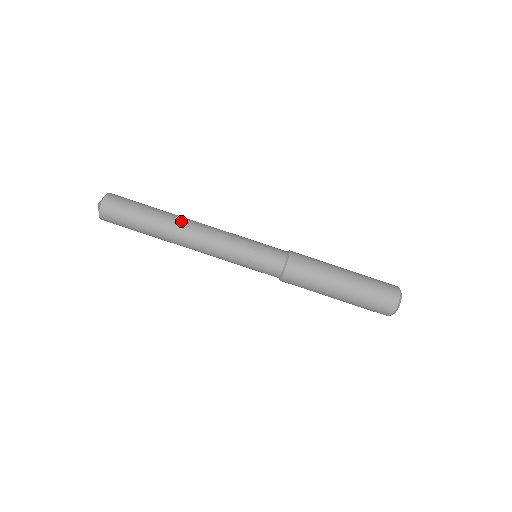
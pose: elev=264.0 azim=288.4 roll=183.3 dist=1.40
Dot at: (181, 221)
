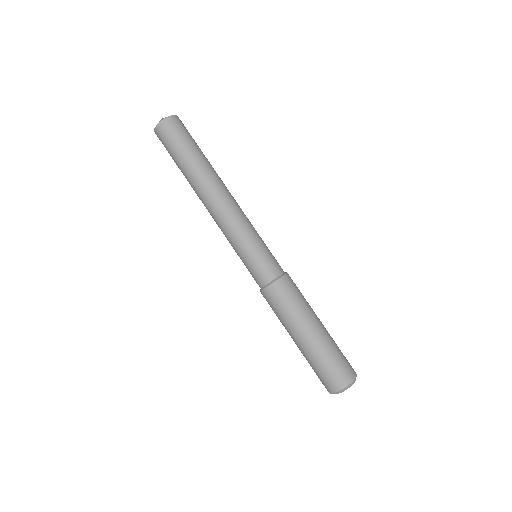
Dot at: (220, 179)
